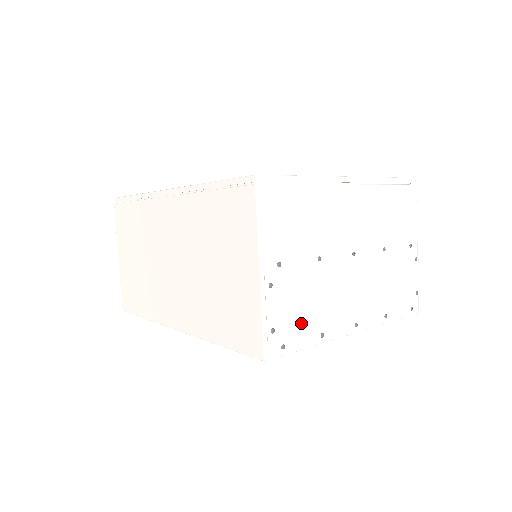
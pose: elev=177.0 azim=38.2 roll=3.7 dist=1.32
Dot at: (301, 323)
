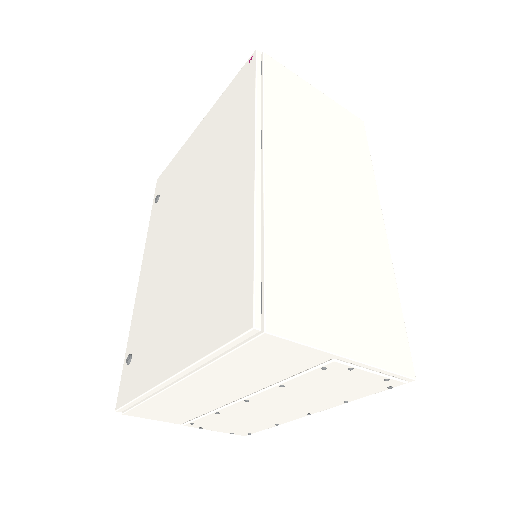
Dot at: (249, 427)
